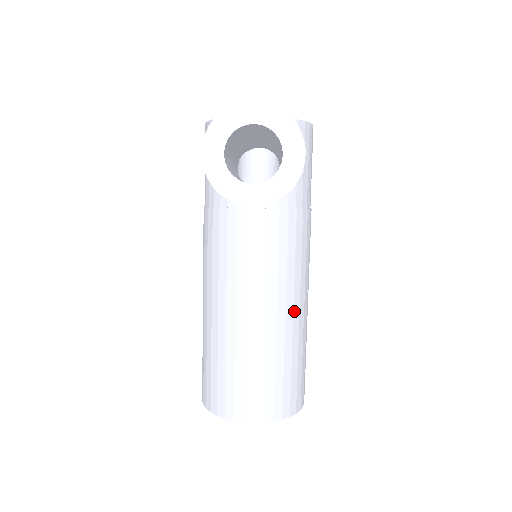
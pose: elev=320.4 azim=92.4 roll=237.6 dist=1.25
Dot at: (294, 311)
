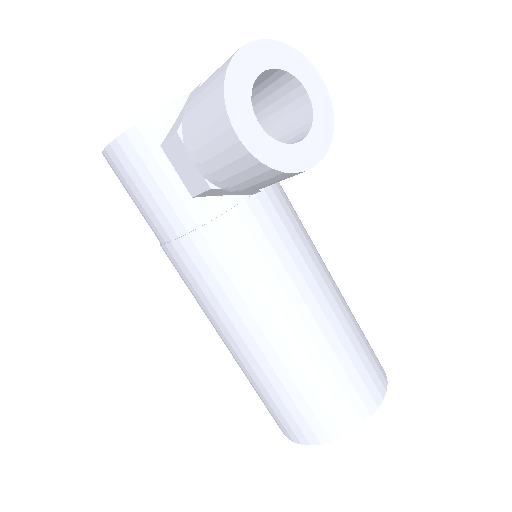
Dot at: (331, 278)
